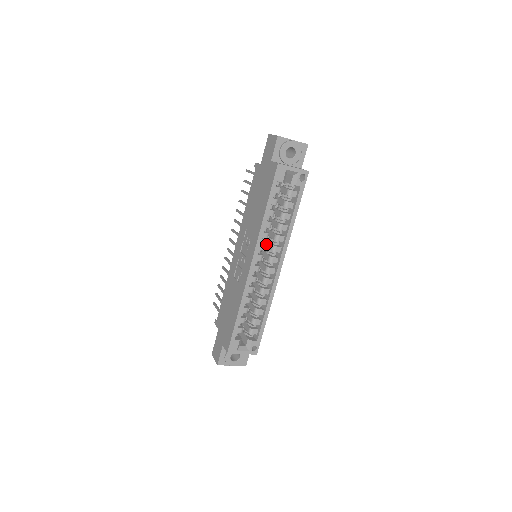
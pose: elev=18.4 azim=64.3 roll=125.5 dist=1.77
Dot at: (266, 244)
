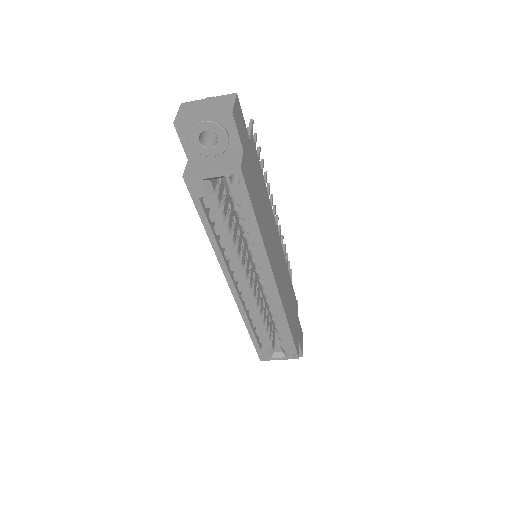
Dot at: occluded
